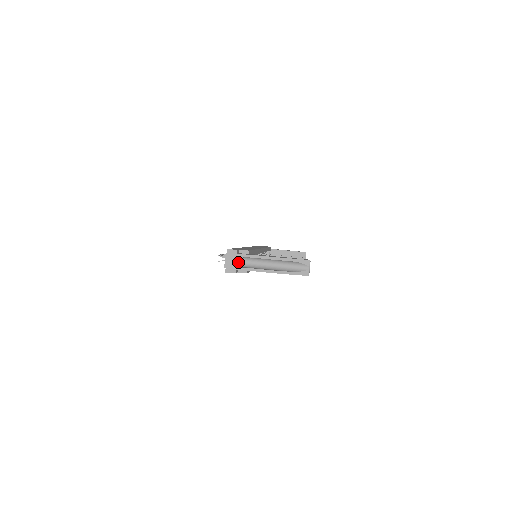
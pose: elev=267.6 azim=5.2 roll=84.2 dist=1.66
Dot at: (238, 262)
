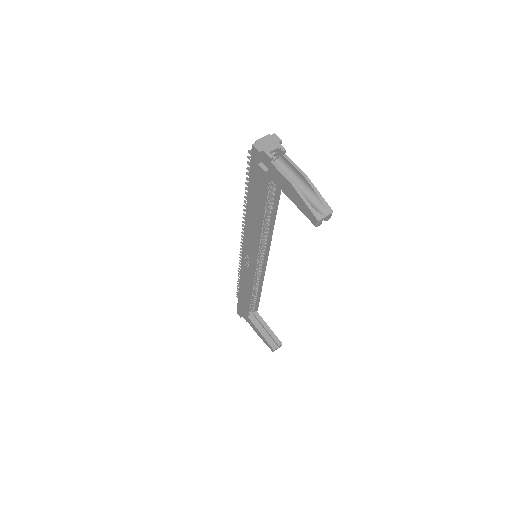
Dot at: (272, 148)
